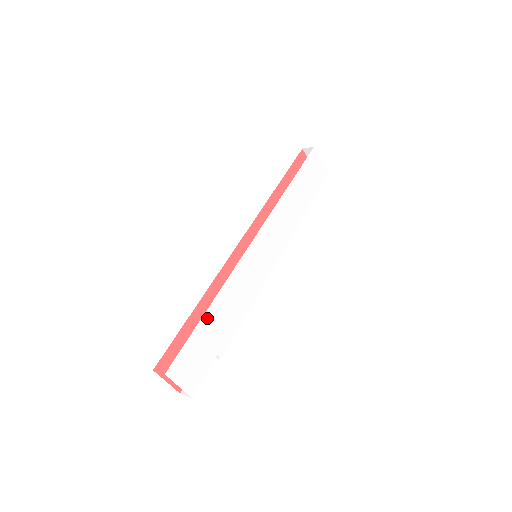
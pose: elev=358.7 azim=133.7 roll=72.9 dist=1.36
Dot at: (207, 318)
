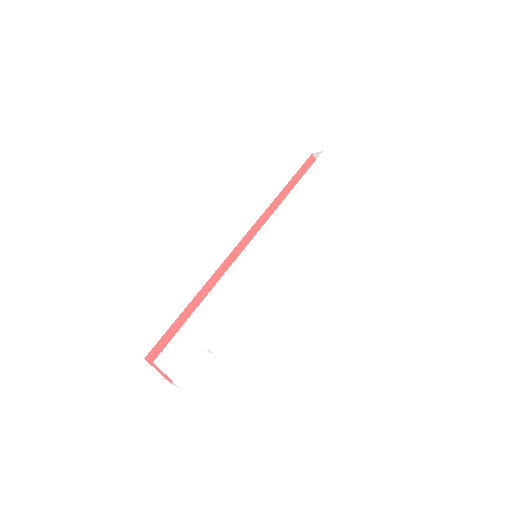
Dot at: (199, 312)
